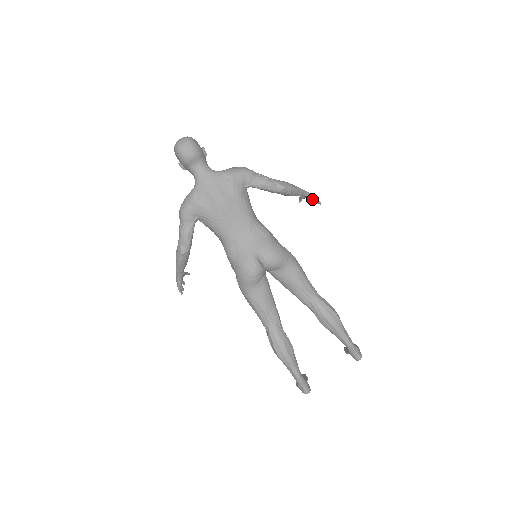
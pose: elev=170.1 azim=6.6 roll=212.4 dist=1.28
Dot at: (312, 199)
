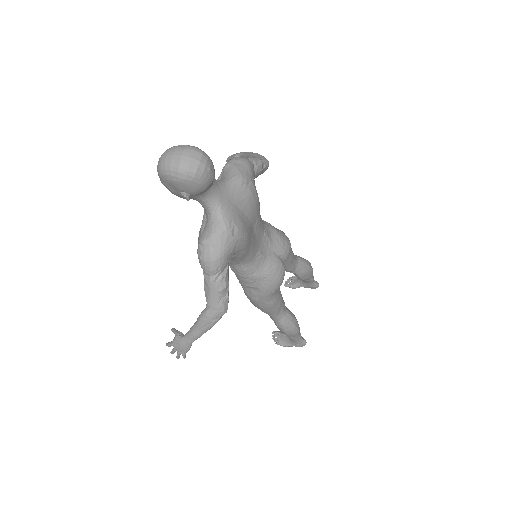
Dot at: occluded
